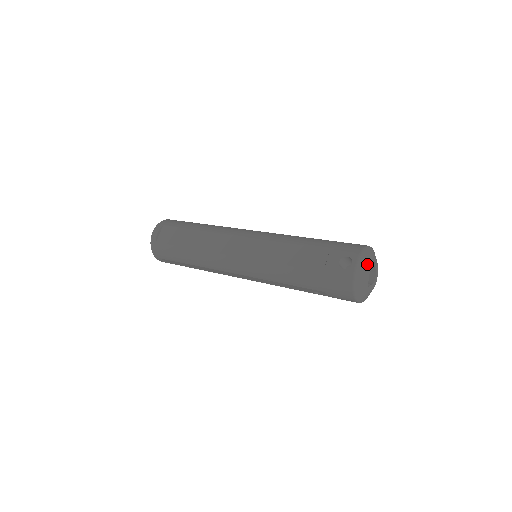
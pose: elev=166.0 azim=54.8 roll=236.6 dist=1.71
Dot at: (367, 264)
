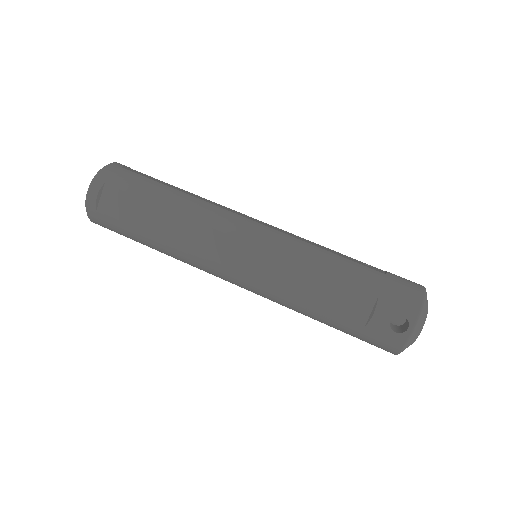
Dot at: (423, 323)
